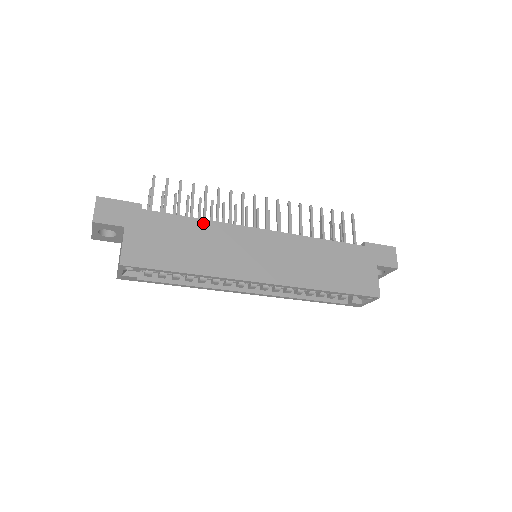
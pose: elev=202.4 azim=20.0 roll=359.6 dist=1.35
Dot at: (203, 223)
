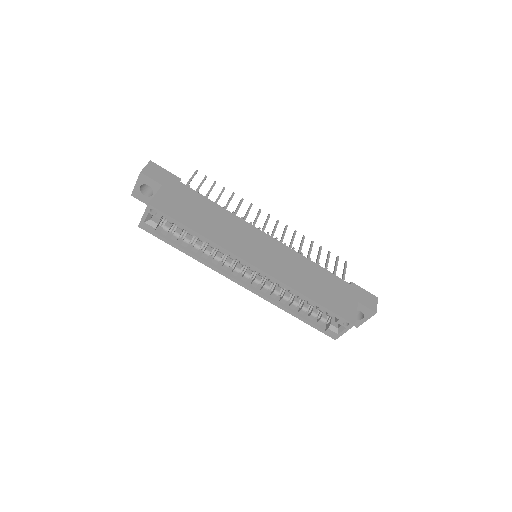
Dot at: (222, 210)
